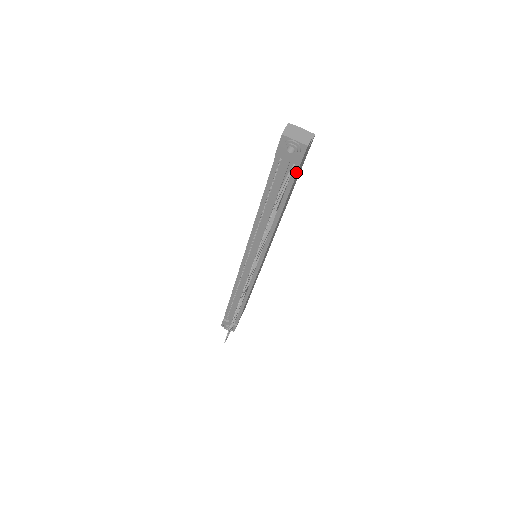
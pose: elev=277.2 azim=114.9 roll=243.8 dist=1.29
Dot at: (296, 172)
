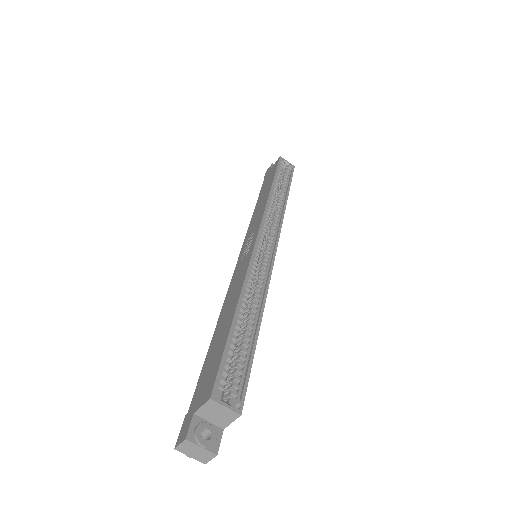
Dot at: occluded
